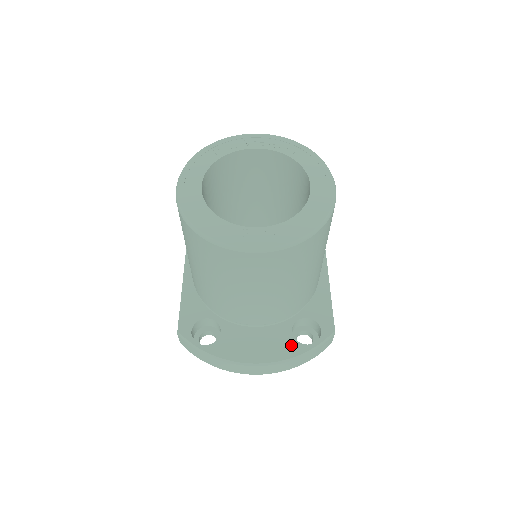
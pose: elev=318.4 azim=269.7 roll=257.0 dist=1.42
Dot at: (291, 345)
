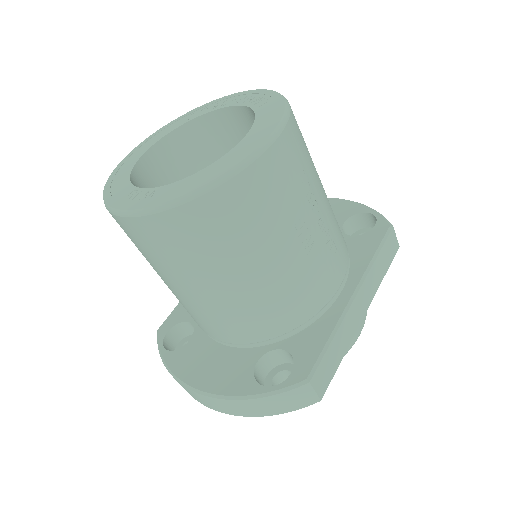
Dot at: (244, 379)
